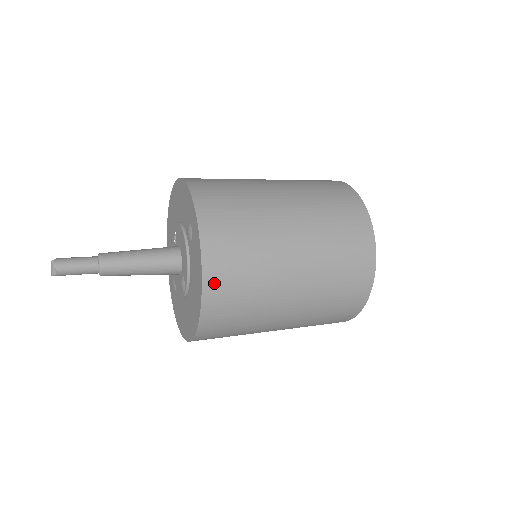
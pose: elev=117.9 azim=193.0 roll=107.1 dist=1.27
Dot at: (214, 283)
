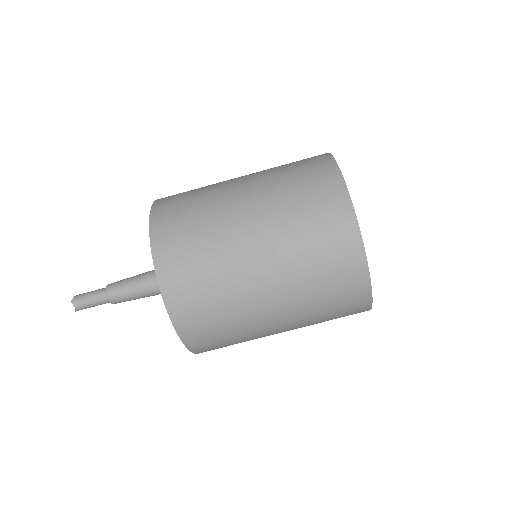
Dot at: (182, 315)
